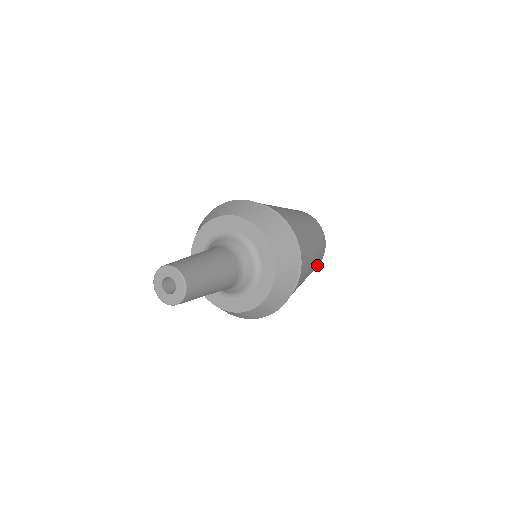
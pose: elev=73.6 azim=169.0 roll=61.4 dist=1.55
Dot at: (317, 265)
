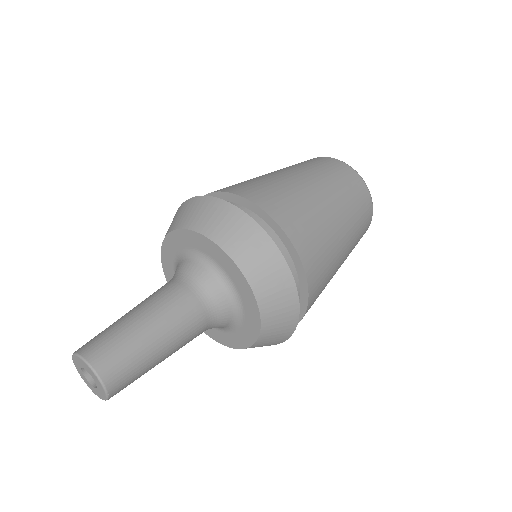
Dot at: (364, 227)
